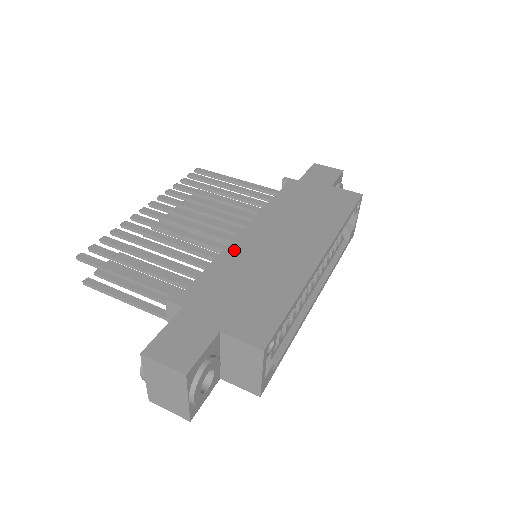
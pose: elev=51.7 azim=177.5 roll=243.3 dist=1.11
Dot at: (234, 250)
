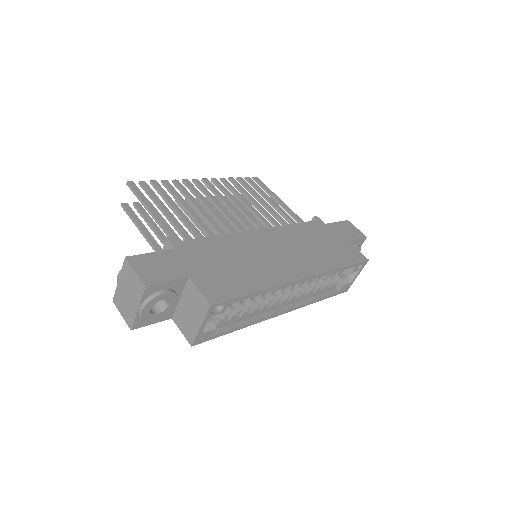
Dot at: (239, 237)
